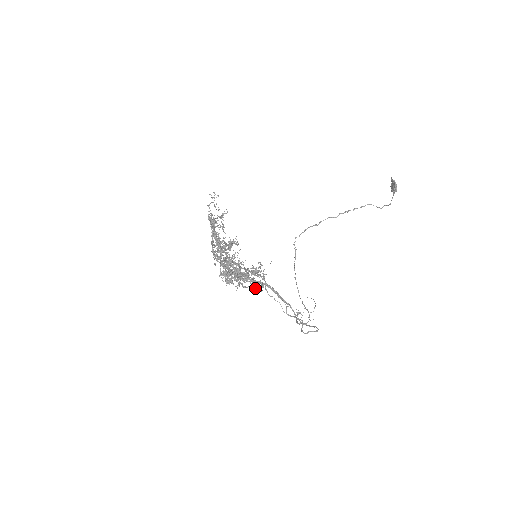
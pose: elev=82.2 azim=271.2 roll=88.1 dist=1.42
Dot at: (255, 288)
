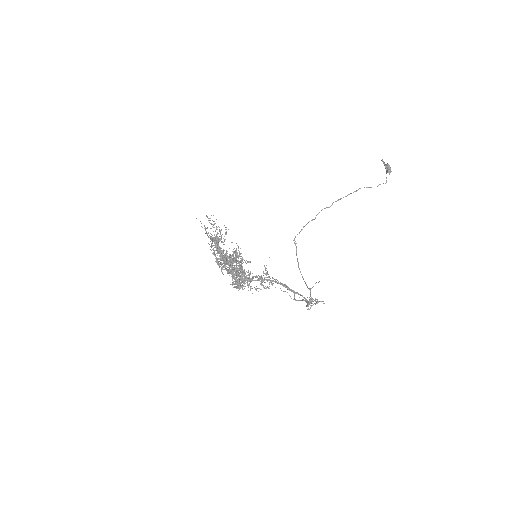
Dot at: (263, 286)
